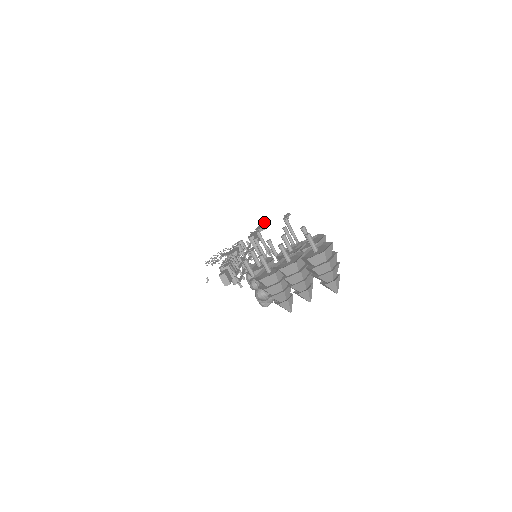
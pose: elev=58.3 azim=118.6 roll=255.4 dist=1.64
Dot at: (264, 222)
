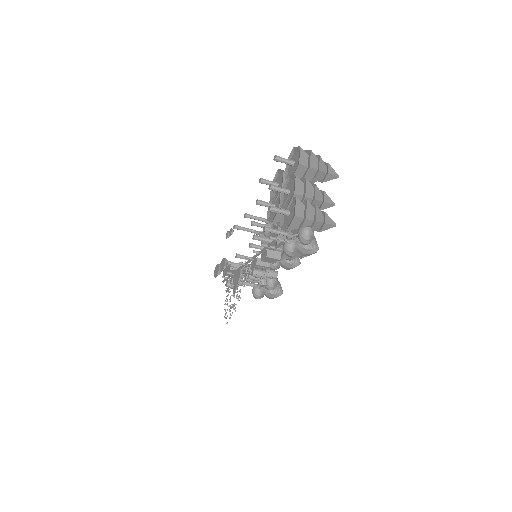
Dot at: (218, 267)
